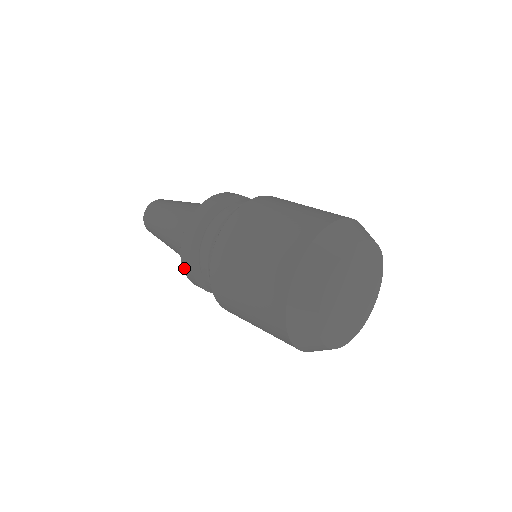
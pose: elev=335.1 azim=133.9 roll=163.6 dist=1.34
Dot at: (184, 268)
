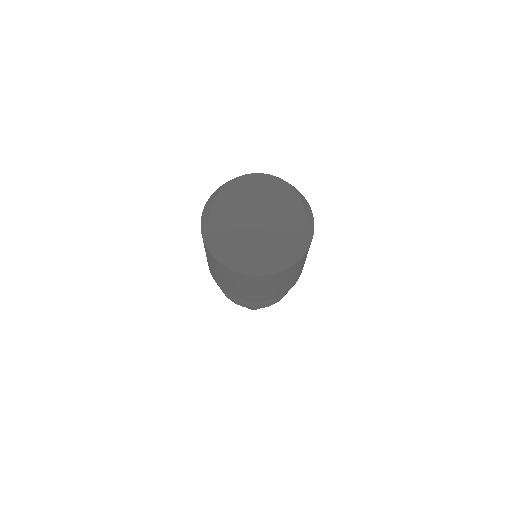
Dot at: occluded
